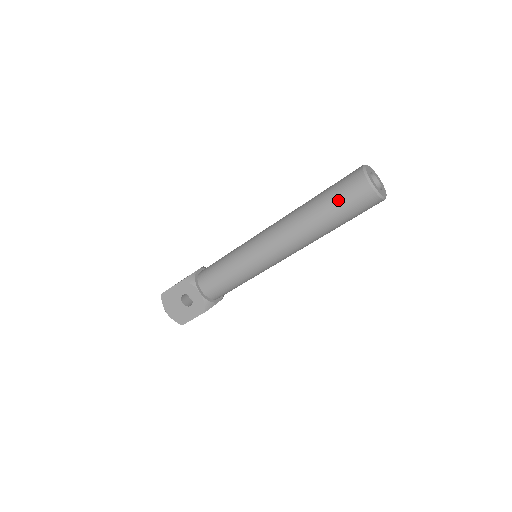
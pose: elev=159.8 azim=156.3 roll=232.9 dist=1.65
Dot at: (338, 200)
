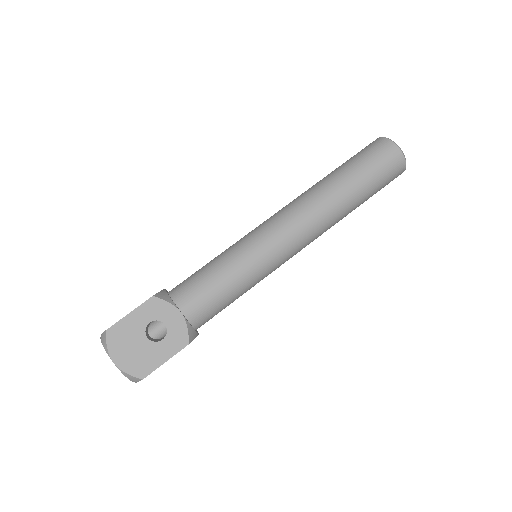
Dot at: (367, 166)
